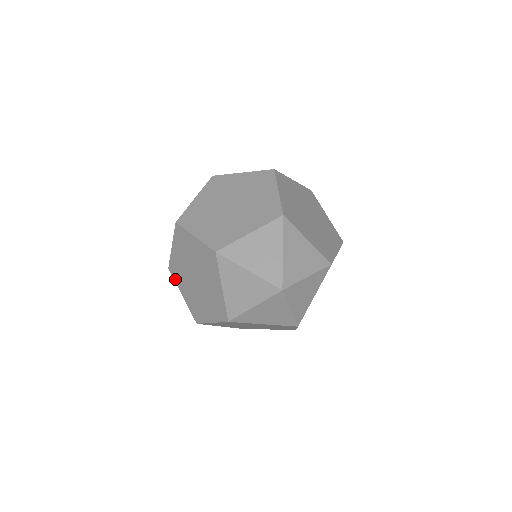
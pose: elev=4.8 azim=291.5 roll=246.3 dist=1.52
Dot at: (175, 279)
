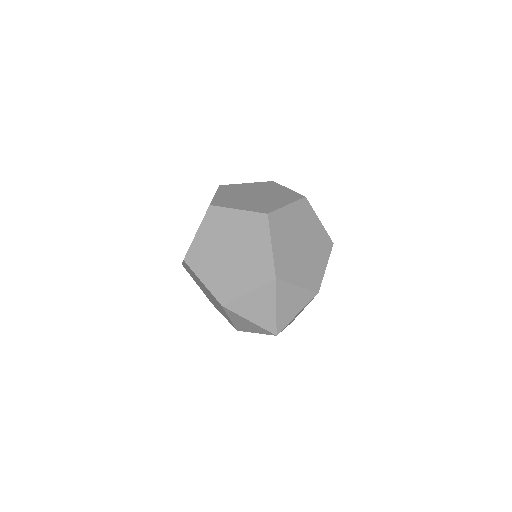
Dot at: occluded
